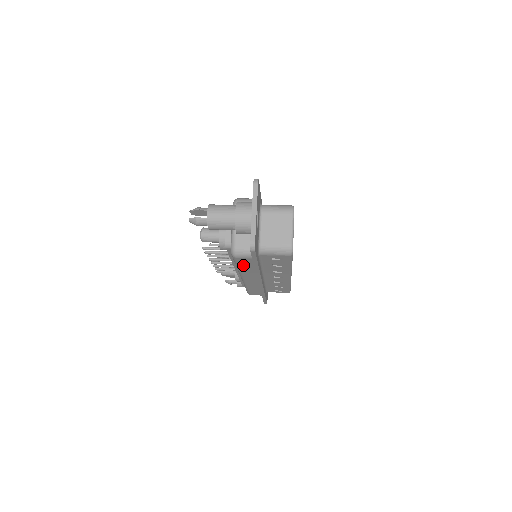
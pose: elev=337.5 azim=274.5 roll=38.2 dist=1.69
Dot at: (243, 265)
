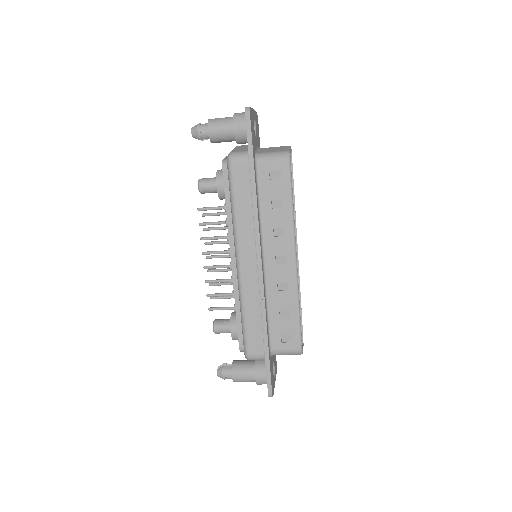
Dot at: (239, 193)
